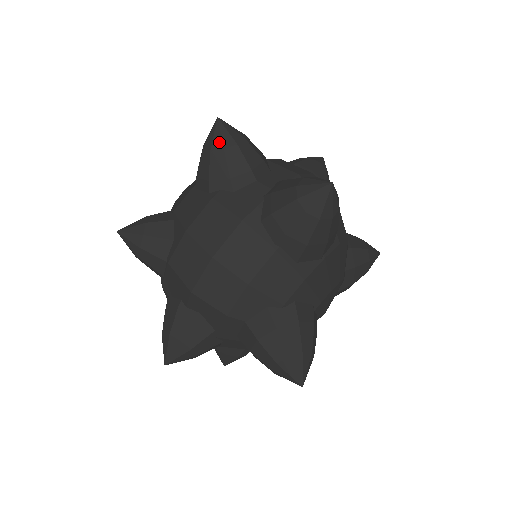
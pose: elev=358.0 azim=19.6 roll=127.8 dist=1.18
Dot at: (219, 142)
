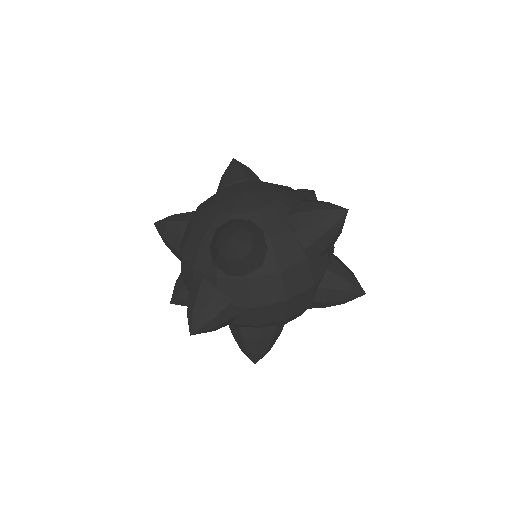
Dot at: (338, 227)
